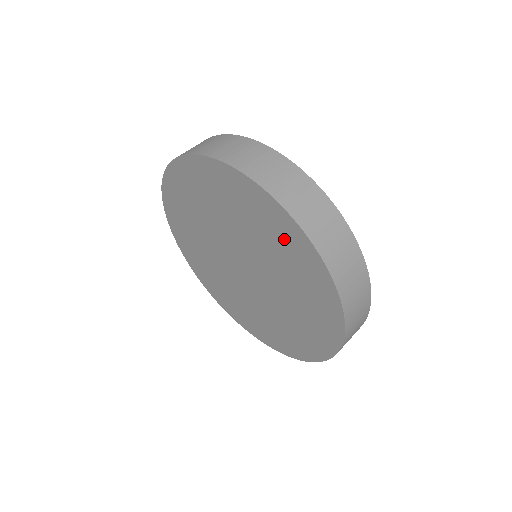
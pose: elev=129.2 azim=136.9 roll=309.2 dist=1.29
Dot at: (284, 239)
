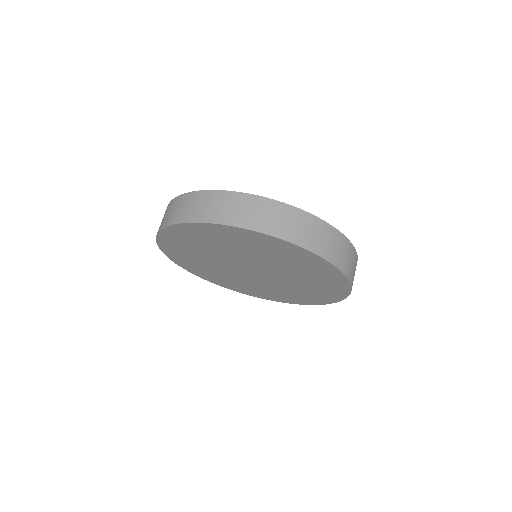
Dot at: (327, 286)
